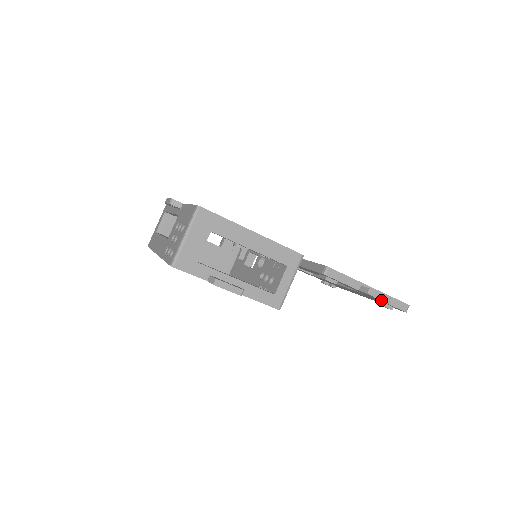
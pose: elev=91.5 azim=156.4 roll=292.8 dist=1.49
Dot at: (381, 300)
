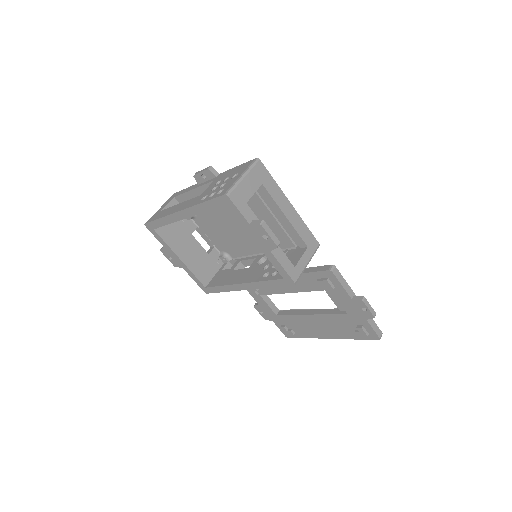
Dot at: (369, 312)
